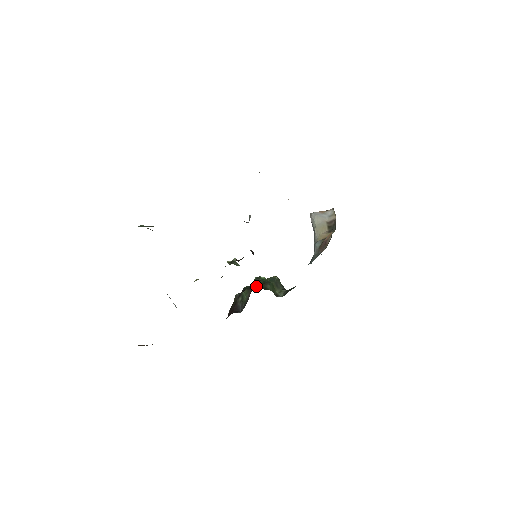
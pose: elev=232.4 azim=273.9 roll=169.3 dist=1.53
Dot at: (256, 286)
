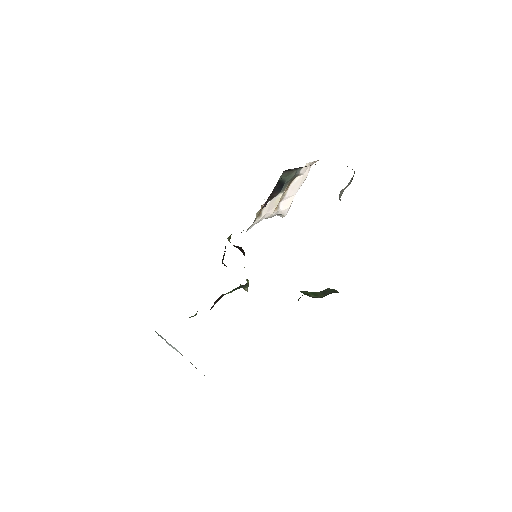
Dot at: occluded
